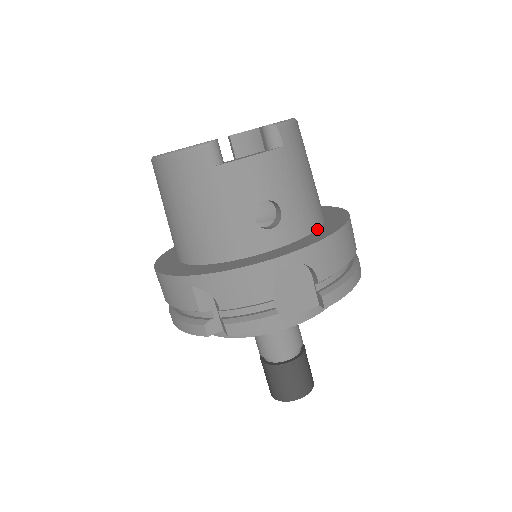
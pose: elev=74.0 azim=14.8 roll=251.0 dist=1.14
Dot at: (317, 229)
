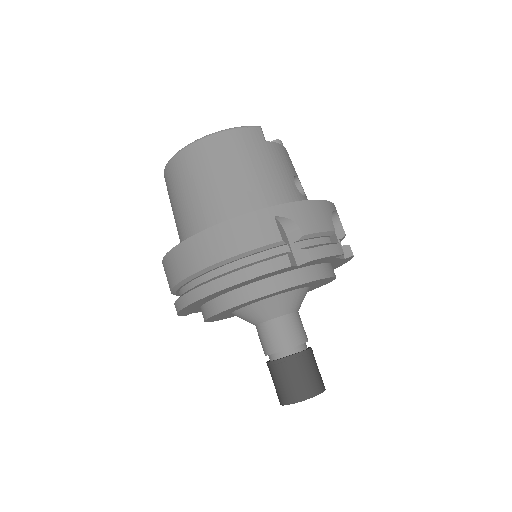
Dot at: occluded
